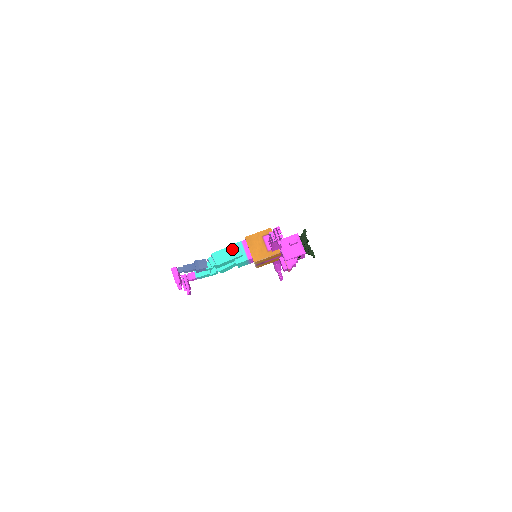
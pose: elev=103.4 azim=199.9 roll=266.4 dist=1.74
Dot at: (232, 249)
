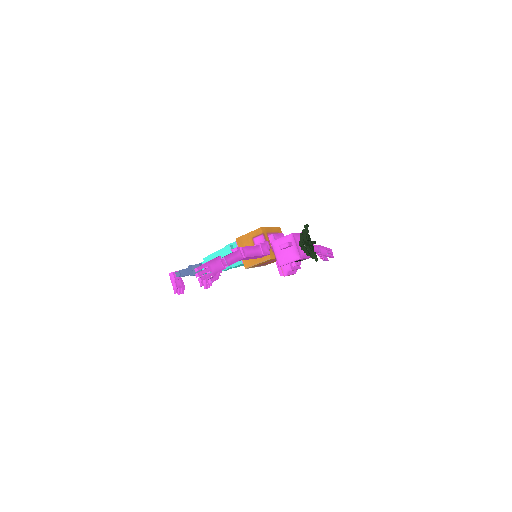
Dot at: (223, 253)
